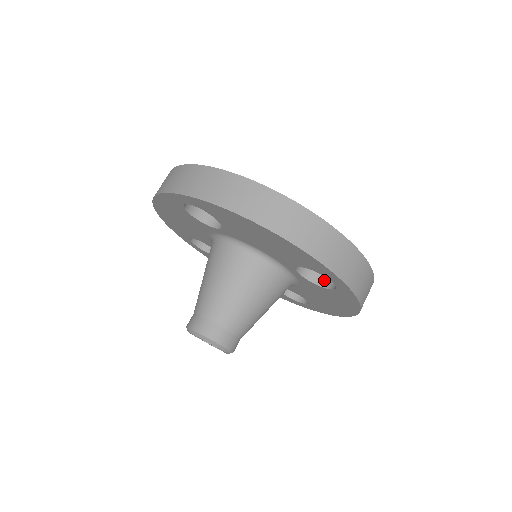
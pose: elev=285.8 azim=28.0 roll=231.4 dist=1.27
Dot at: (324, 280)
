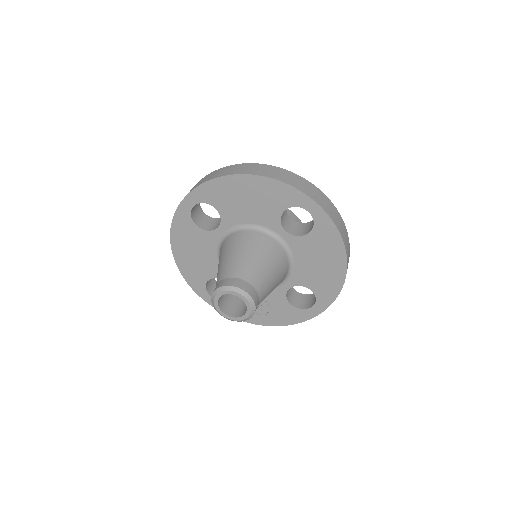
Dot at: (307, 231)
